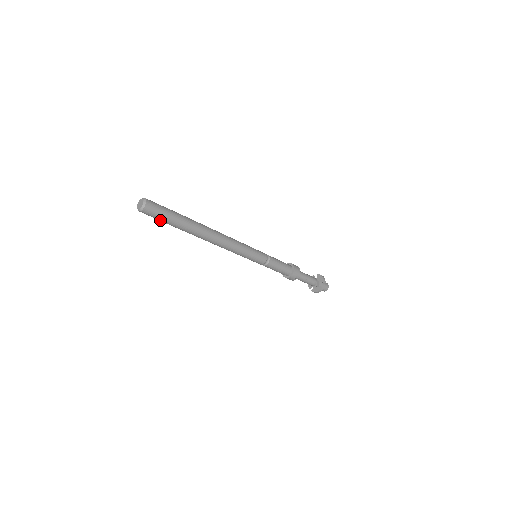
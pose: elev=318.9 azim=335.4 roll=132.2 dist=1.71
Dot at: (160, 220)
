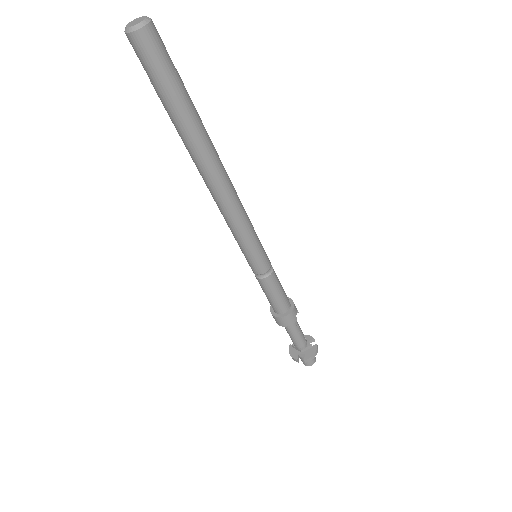
Dot at: (165, 77)
